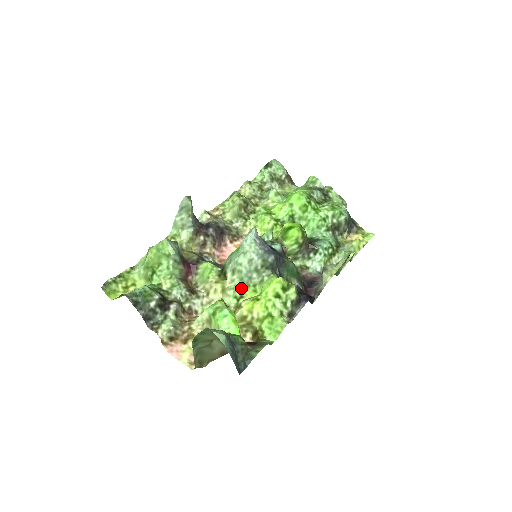
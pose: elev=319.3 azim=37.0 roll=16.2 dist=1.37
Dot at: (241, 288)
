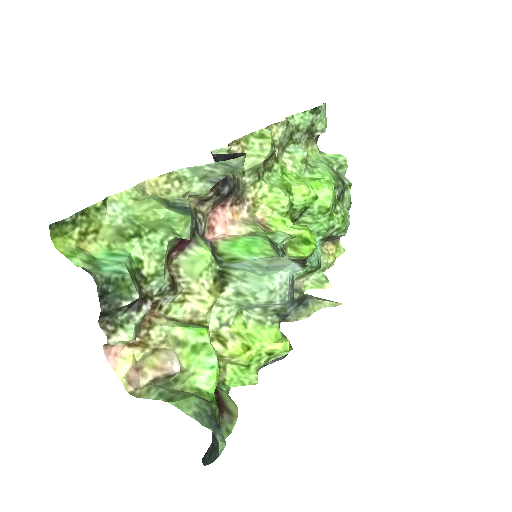
Dot at: (232, 312)
